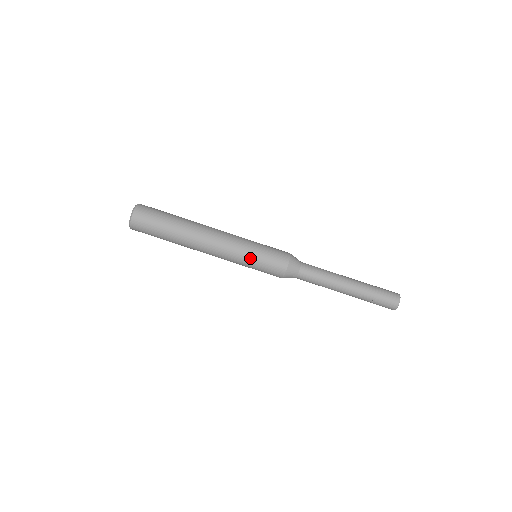
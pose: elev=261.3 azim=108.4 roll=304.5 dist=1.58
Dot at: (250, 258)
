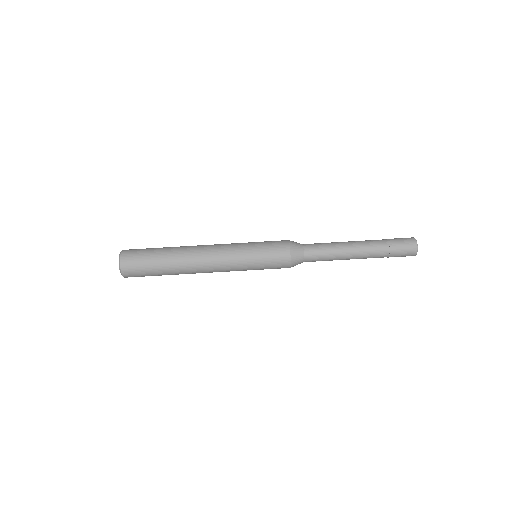
Dot at: (250, 262)
